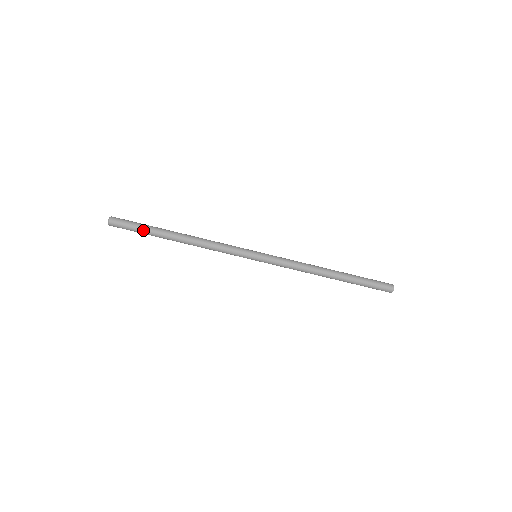
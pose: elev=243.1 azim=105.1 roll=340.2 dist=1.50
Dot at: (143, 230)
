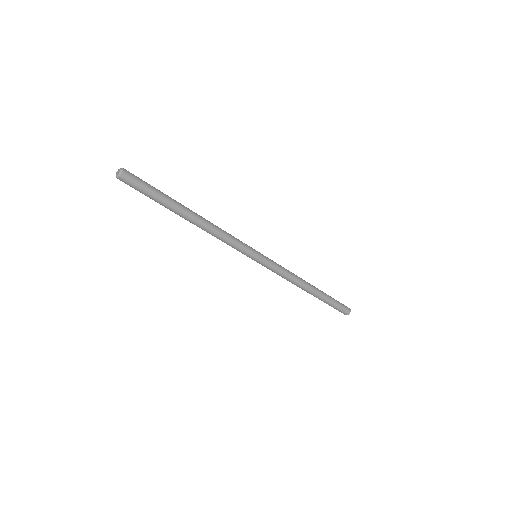
Dot at: (154, 200)
